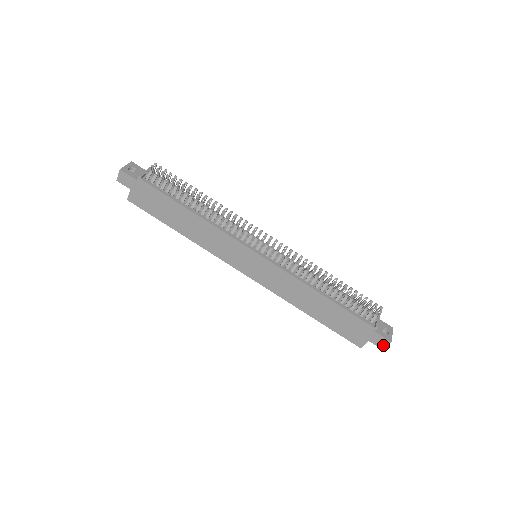
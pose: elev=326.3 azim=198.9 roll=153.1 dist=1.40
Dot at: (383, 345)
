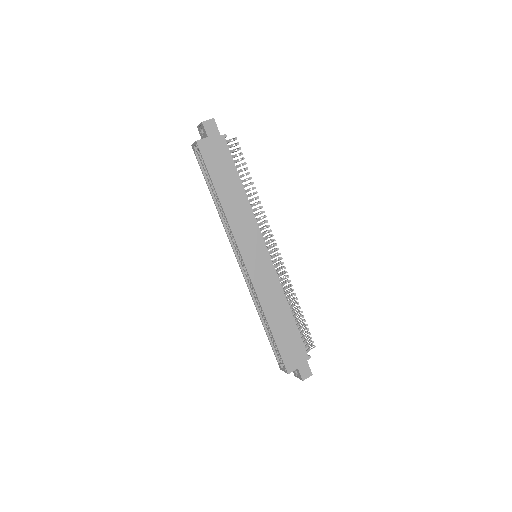
Dot at: (306, 376)
